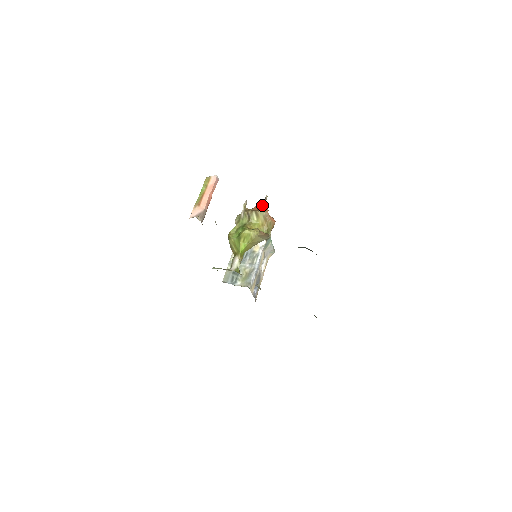
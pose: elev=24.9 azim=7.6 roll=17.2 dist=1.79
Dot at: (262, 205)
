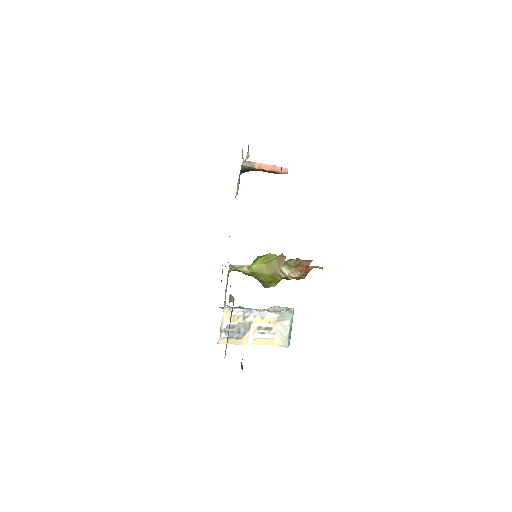
Dot at: (310, 266)
